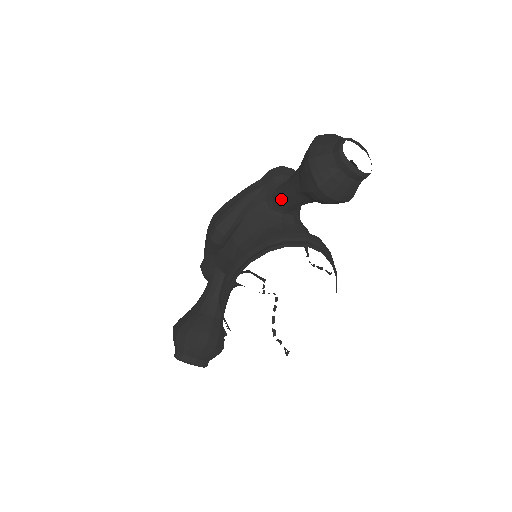
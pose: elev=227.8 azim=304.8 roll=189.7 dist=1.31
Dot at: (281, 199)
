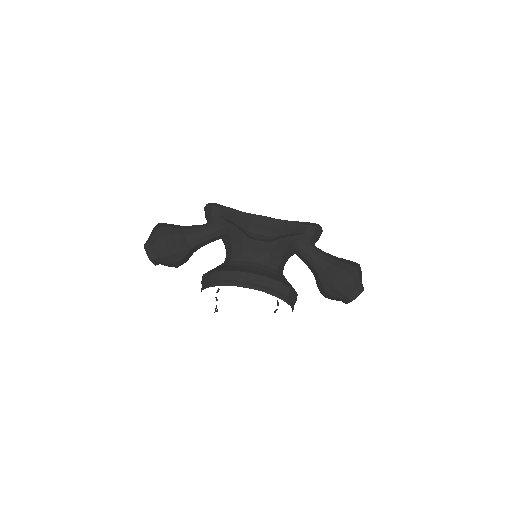
Dot at: (304, 254)
